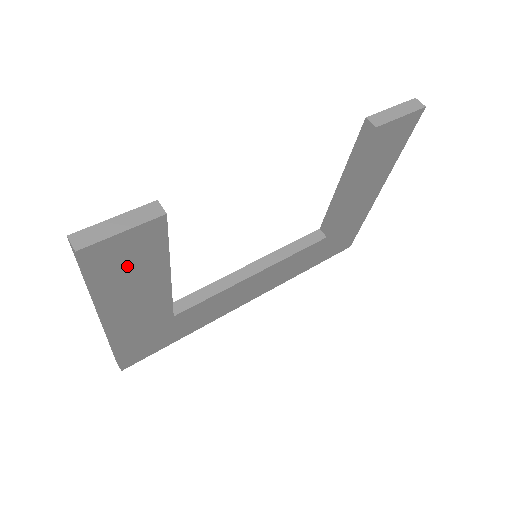
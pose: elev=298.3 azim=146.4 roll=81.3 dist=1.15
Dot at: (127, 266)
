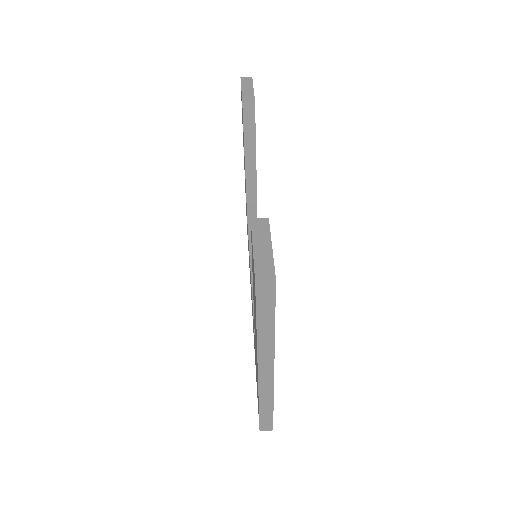
Dot at: occluded
